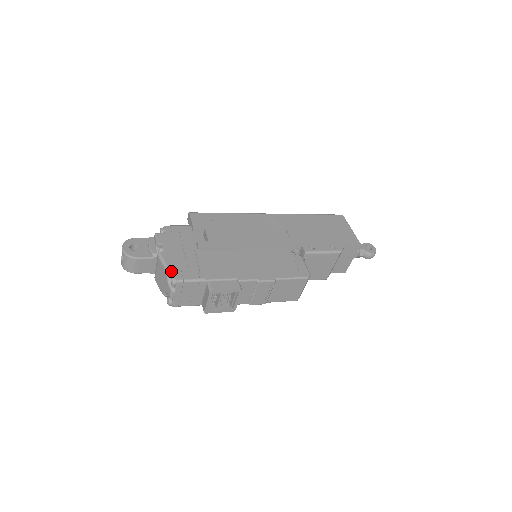
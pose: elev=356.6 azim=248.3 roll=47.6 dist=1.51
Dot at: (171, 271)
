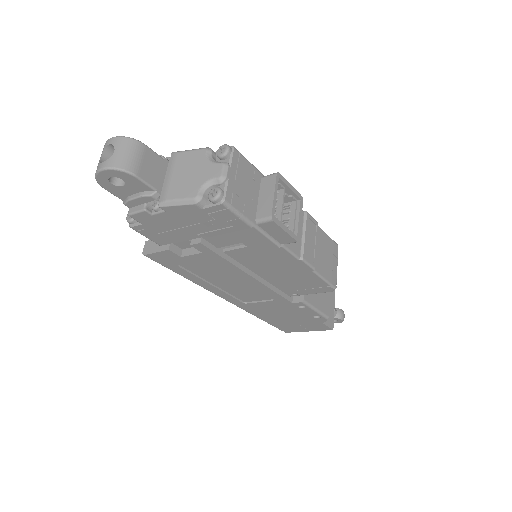
Dot at: (211, 150)
